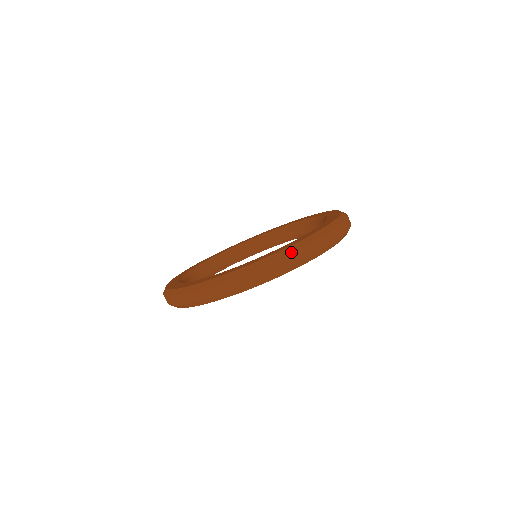
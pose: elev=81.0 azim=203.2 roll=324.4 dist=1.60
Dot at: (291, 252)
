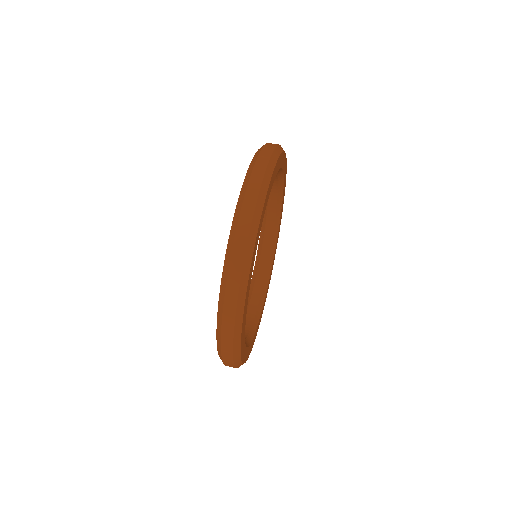
Dot at: (234, 234)
